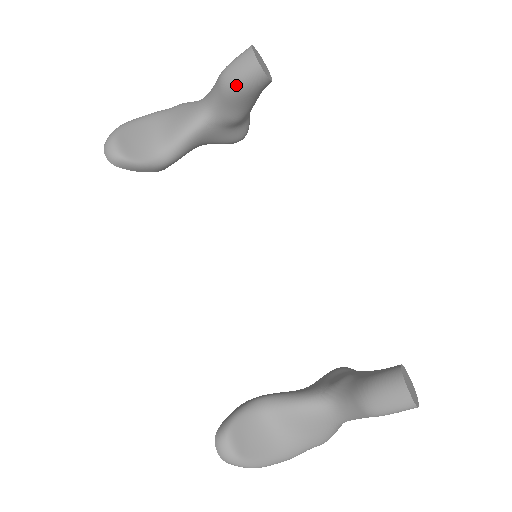
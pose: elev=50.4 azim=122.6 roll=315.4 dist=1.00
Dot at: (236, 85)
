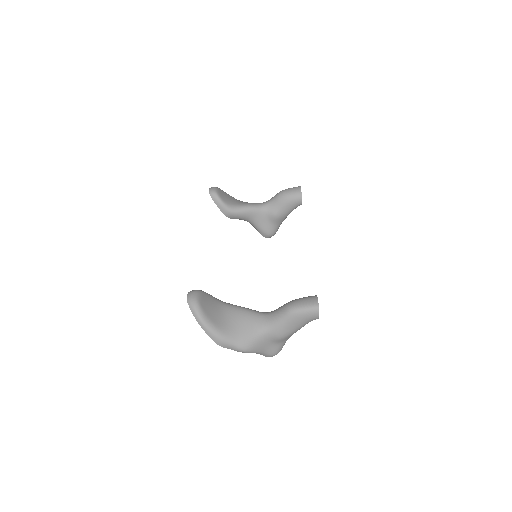
Dot at: (286, 195)
